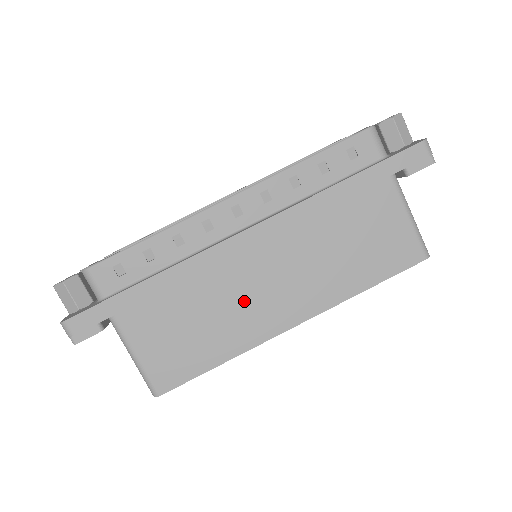
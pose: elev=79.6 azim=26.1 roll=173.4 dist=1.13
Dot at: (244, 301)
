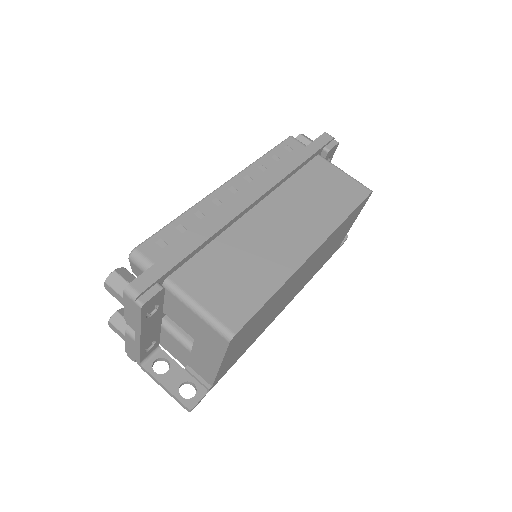
Dot at: (268, 243)
